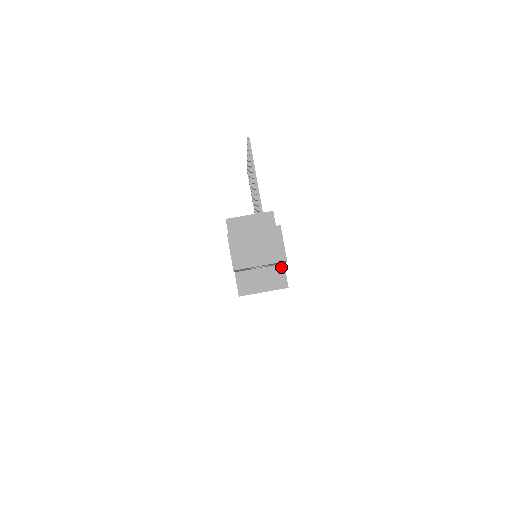
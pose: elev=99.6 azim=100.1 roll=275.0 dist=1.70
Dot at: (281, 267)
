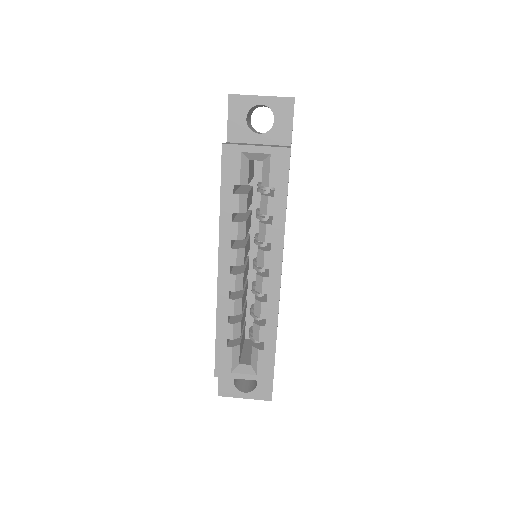
Dot at: occluded
